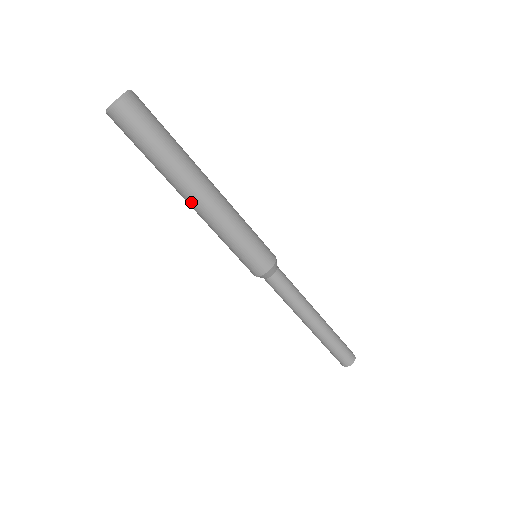
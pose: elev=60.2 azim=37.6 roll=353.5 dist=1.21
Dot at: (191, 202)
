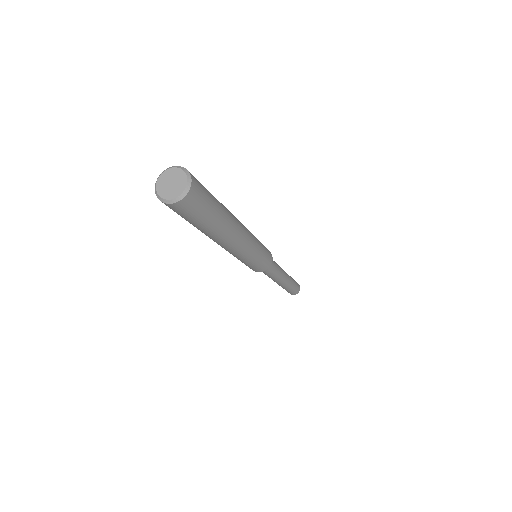
Dot at: (221, 245)
